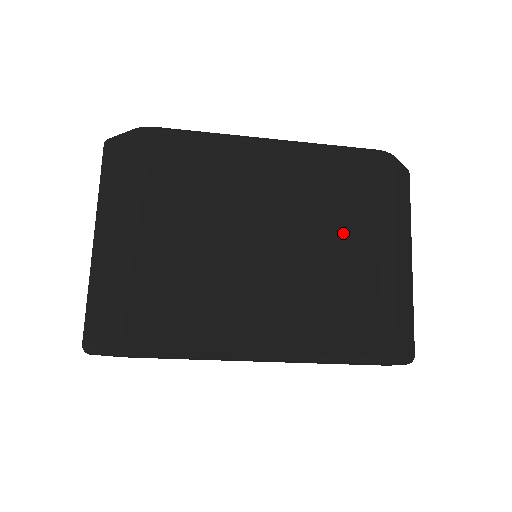
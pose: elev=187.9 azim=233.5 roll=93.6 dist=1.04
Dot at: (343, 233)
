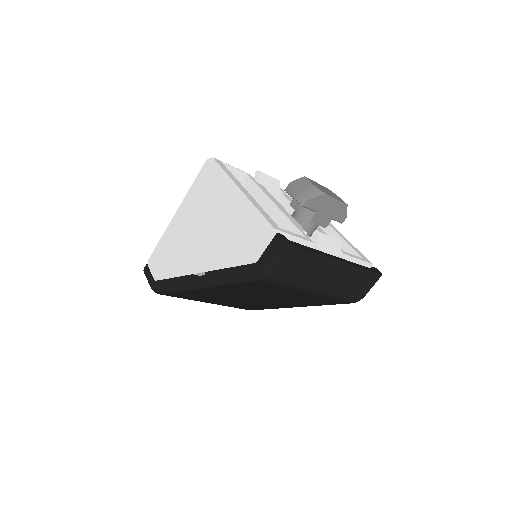
Dot at: (282, 294)
